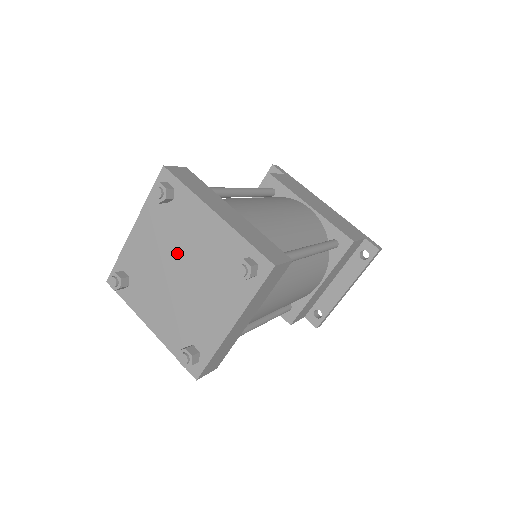
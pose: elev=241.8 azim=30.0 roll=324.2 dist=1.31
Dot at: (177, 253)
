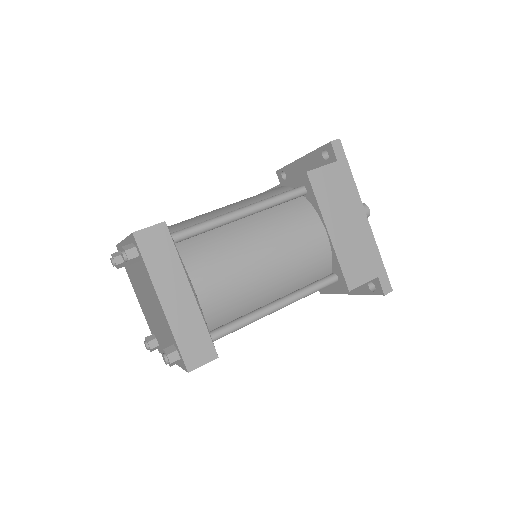
Dot at: (145, 290)
